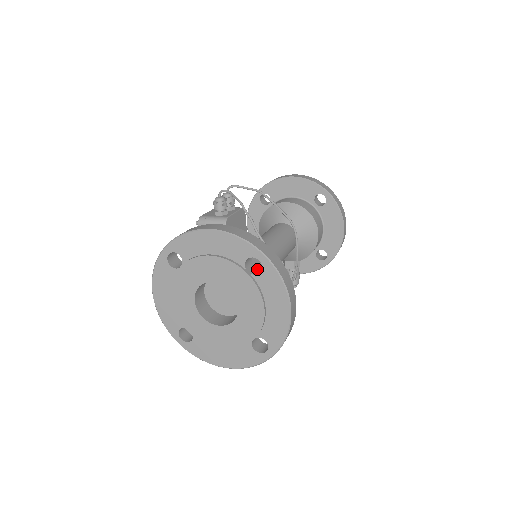
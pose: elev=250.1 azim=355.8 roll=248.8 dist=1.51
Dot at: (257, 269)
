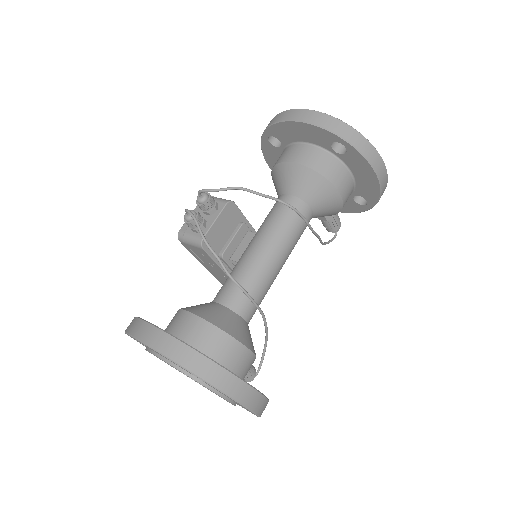
Dot at: occluded
